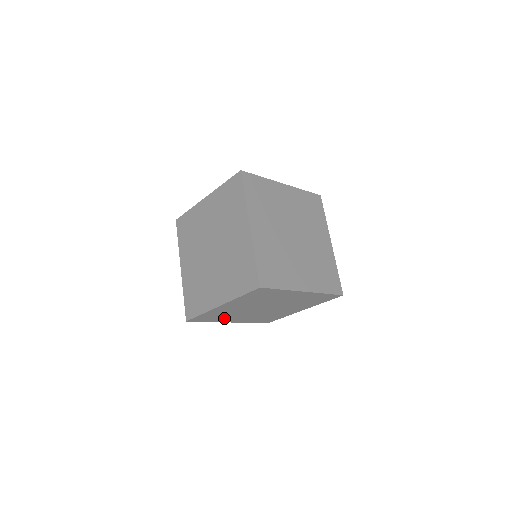
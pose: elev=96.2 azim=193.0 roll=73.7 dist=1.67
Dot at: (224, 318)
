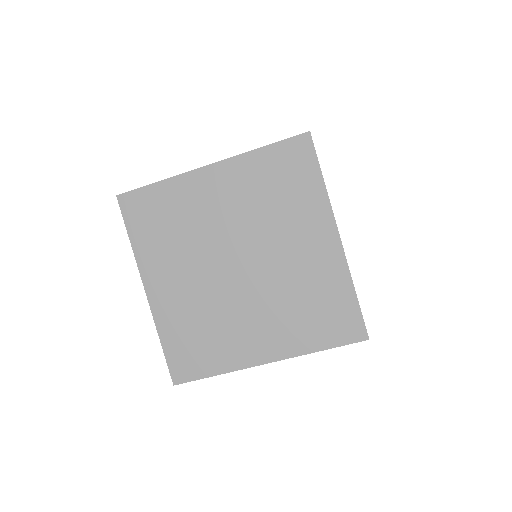
Dot at: occluded
